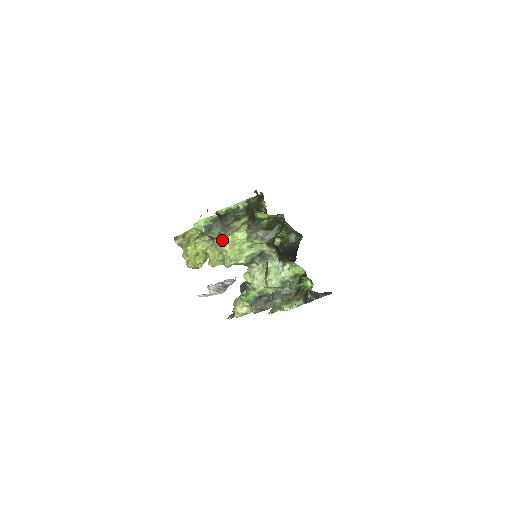
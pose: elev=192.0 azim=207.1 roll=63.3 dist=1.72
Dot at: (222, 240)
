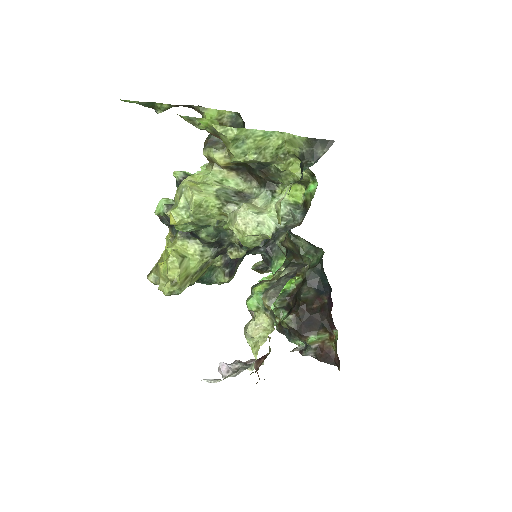
Dot at: (180, 184)
